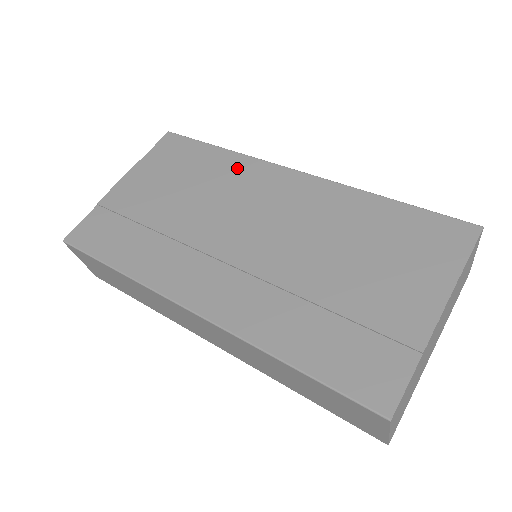
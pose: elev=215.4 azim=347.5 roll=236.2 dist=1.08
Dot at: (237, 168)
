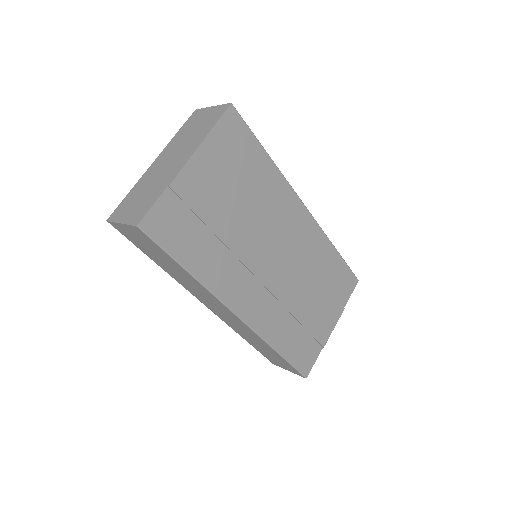
Dot at: (277, 189)
